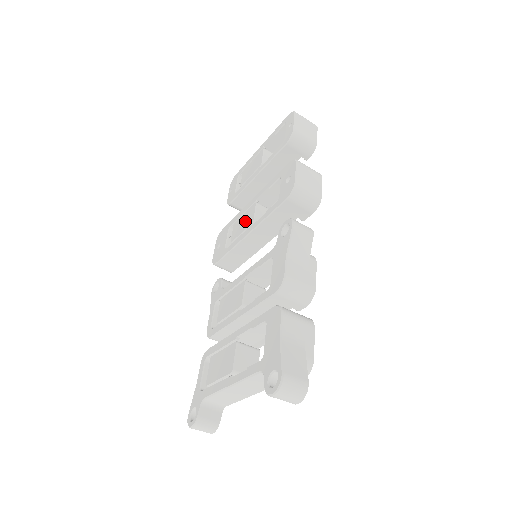
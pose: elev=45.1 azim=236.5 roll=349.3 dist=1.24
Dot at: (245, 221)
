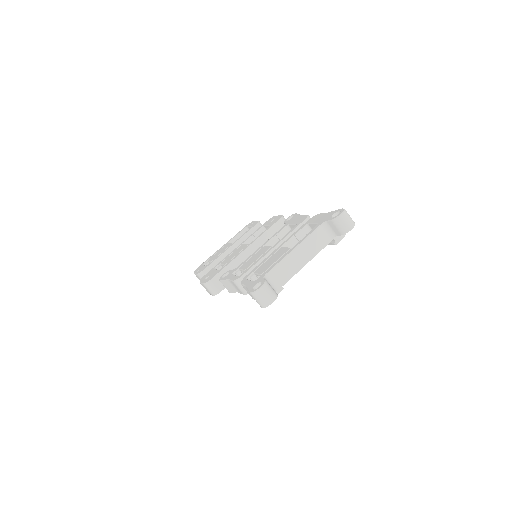
Dot at: (237, 251)
